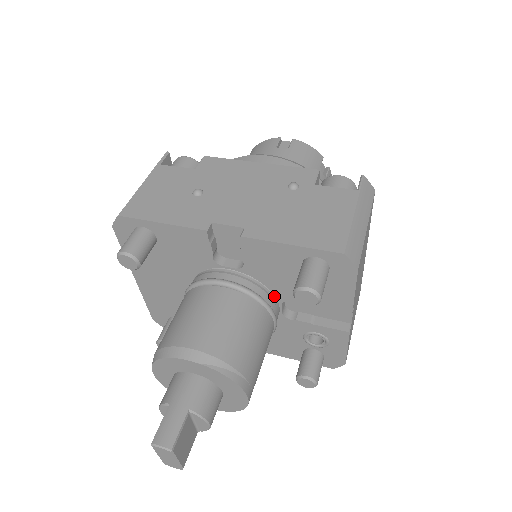
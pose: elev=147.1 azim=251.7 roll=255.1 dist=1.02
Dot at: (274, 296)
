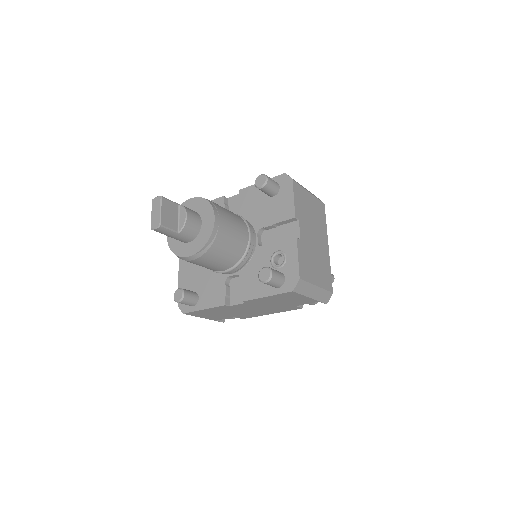
Dot at: (253, 228)
